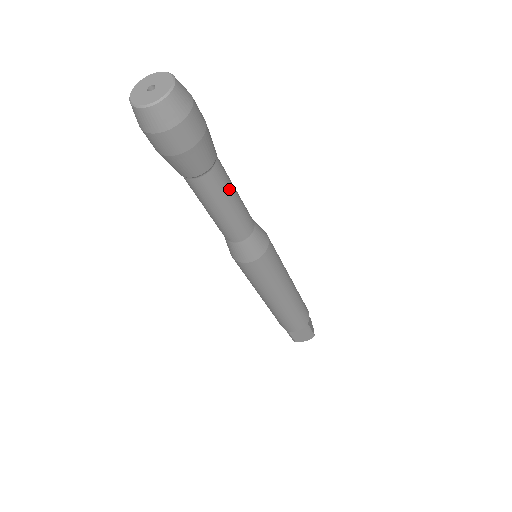
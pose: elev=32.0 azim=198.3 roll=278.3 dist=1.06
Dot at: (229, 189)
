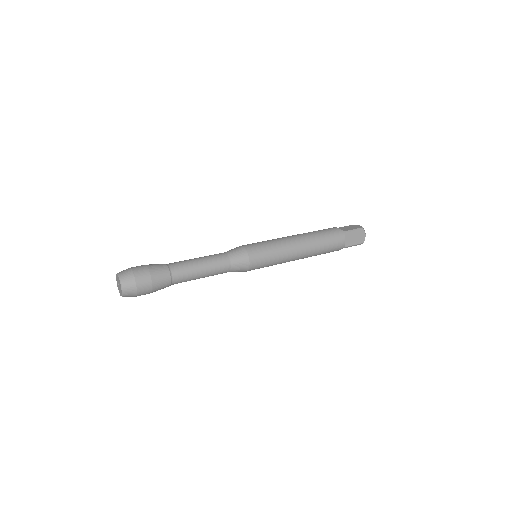
Dot at: (193, 278)
